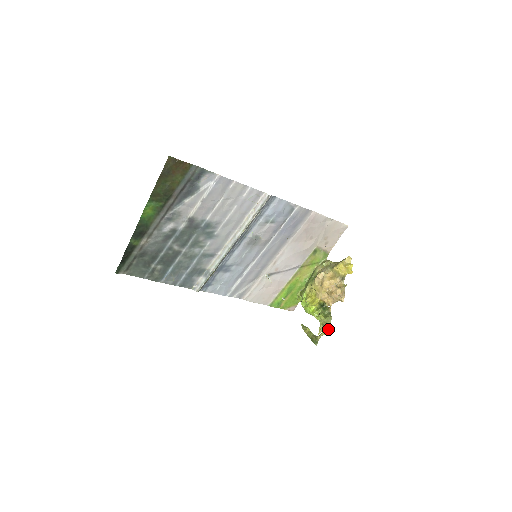
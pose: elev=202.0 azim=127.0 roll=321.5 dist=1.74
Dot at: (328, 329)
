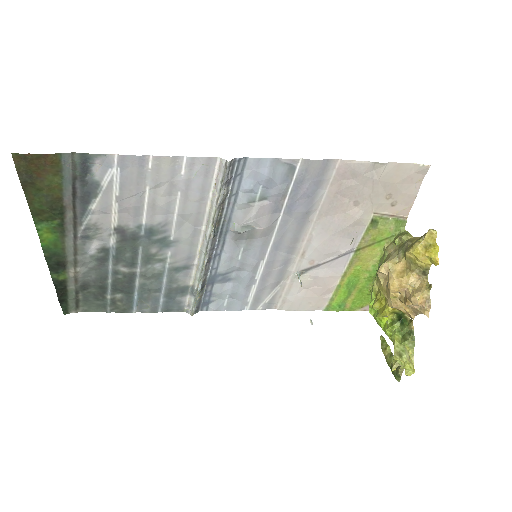
Dot at: occluded
